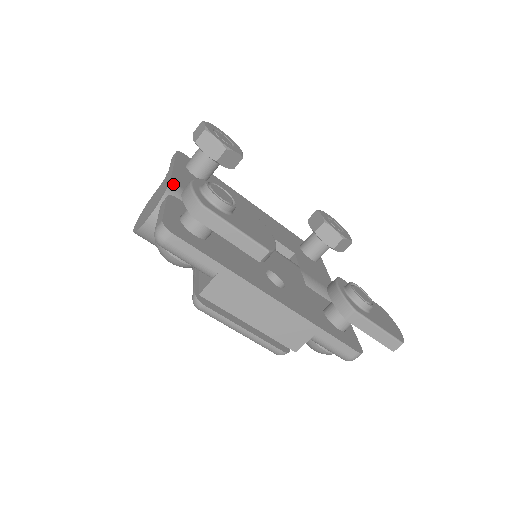
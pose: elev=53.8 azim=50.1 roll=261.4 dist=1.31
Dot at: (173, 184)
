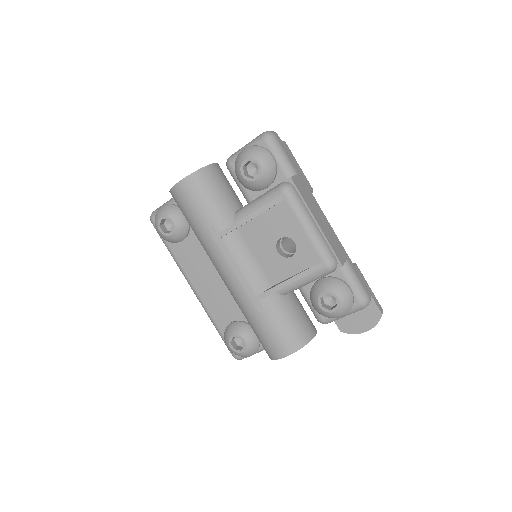
Dot at: occluded
